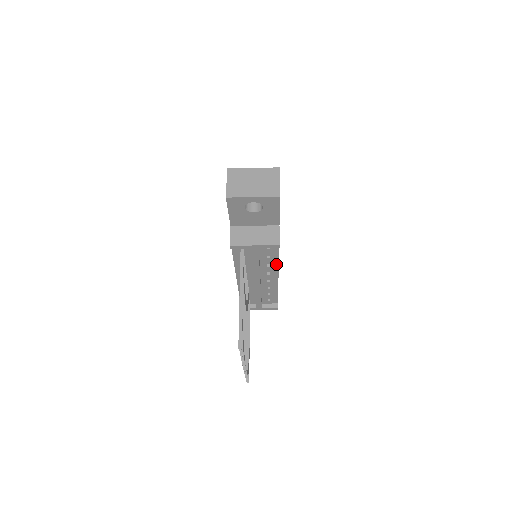
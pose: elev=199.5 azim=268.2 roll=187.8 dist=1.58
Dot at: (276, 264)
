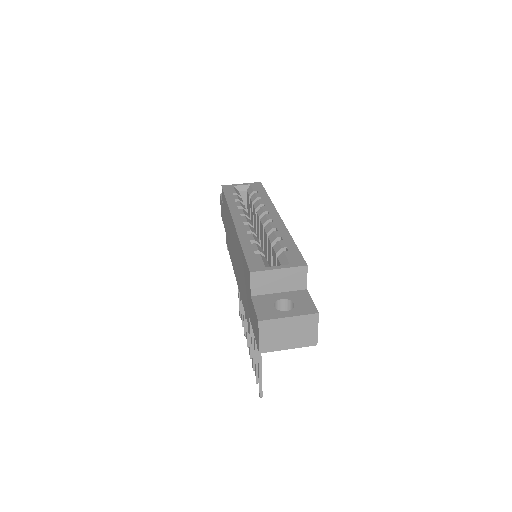
Dot at: occluded
